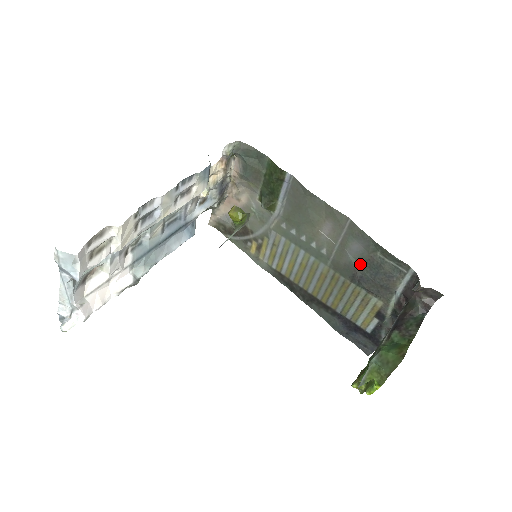
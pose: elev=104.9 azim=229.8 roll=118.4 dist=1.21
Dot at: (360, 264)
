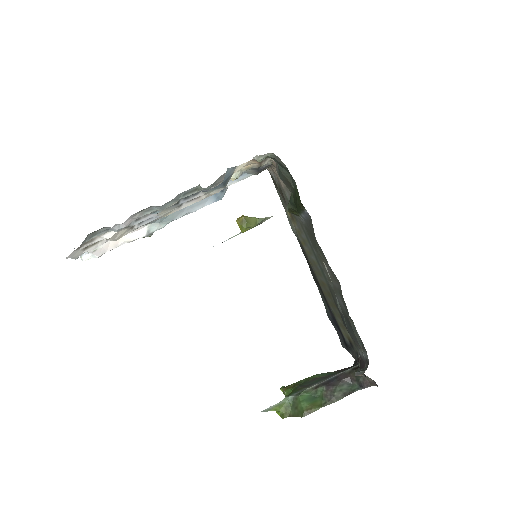
Dot at: (342, 311)
